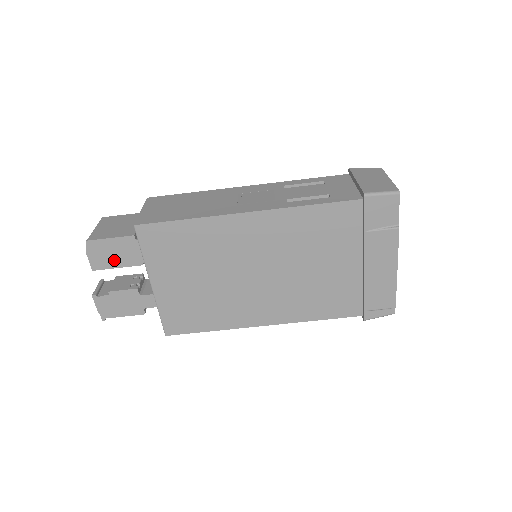
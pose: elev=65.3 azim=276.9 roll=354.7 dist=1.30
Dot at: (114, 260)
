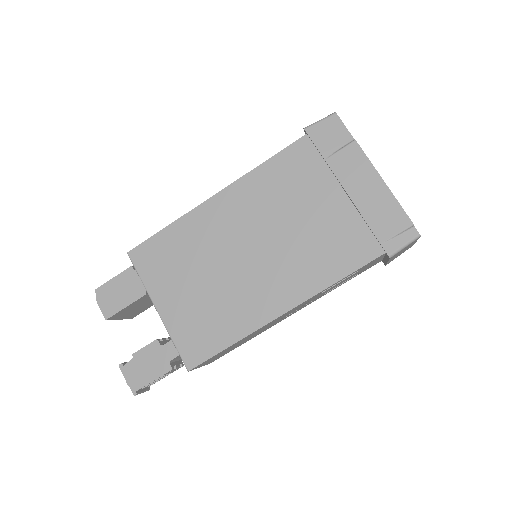
Dot at: (121, 300)
